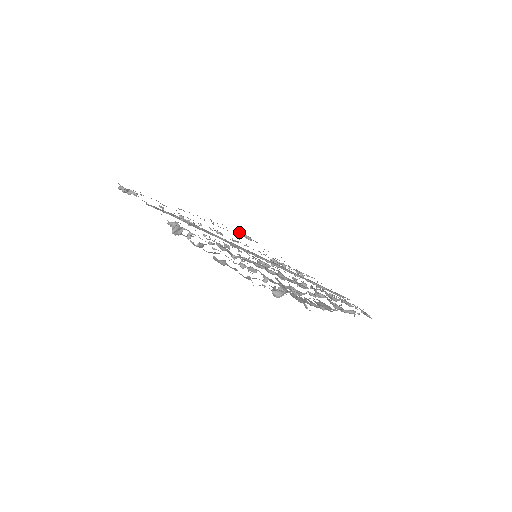
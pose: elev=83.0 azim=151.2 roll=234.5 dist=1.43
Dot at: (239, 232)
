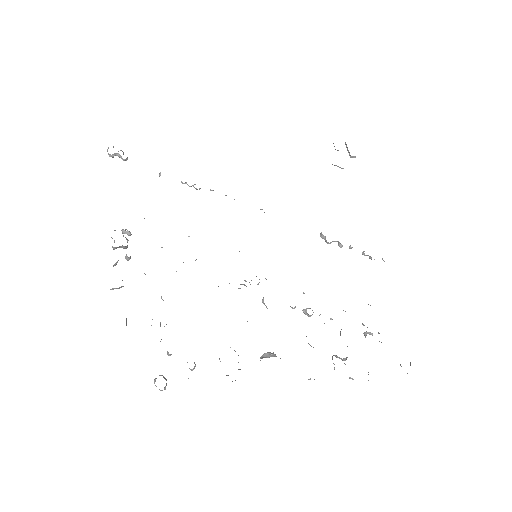
Dot at: occluded
